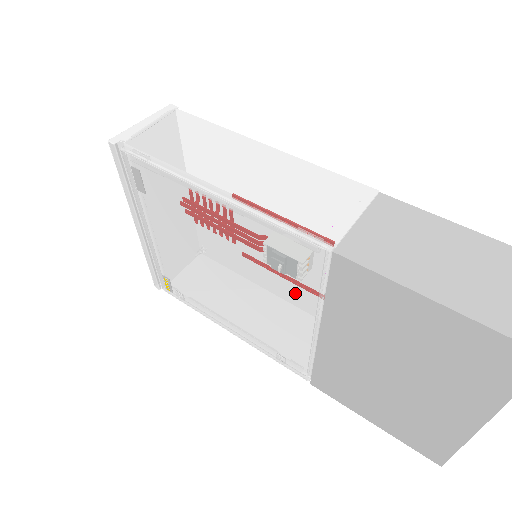
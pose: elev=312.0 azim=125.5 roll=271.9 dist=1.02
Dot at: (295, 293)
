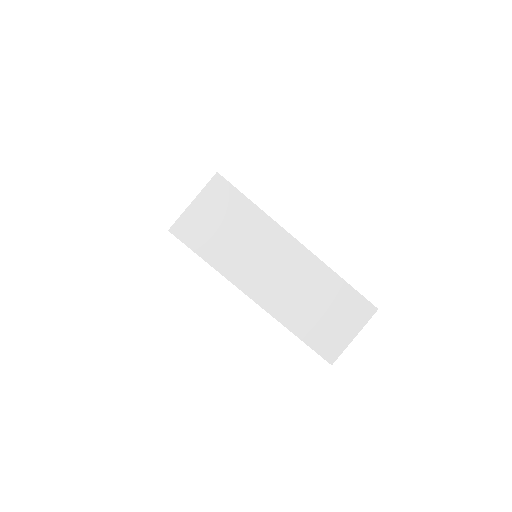
Dot at: occluded
